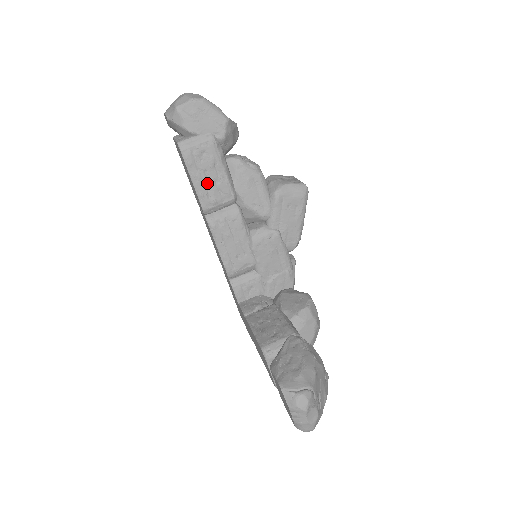
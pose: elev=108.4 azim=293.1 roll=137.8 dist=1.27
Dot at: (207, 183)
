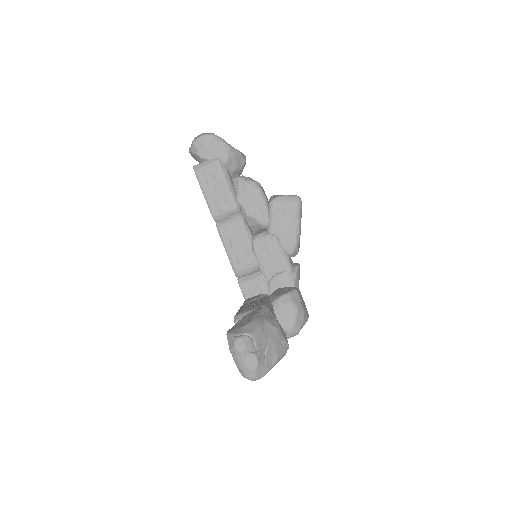
Dot at: (215, 195)
